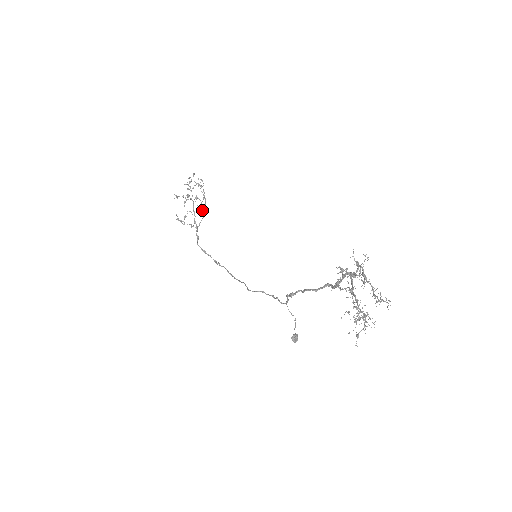
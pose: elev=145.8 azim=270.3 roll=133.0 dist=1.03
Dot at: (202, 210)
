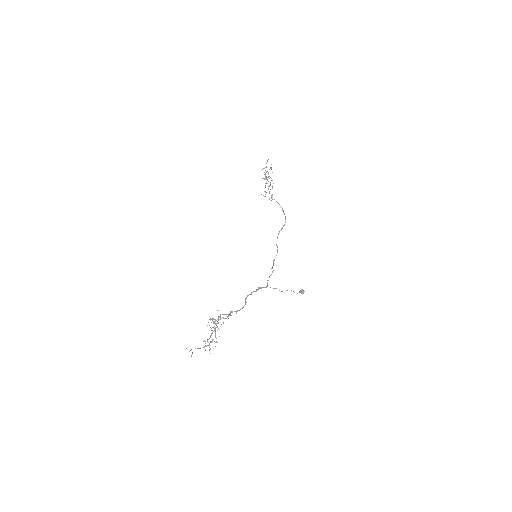
Dot at: (269, 192)
